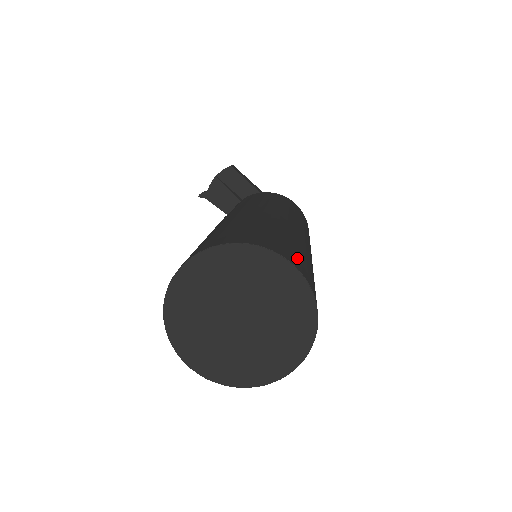
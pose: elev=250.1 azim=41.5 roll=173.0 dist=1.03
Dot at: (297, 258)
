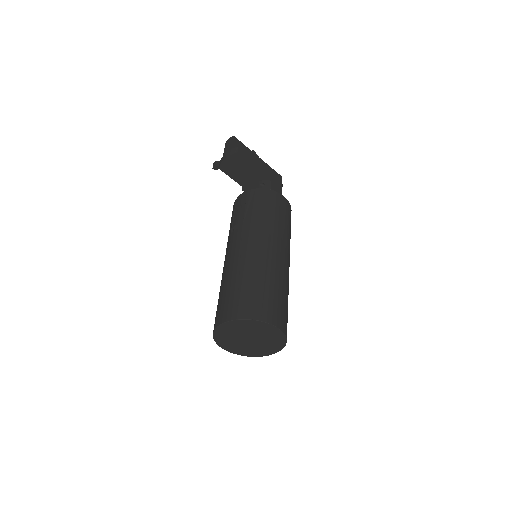
Dot at: (279, 313)
